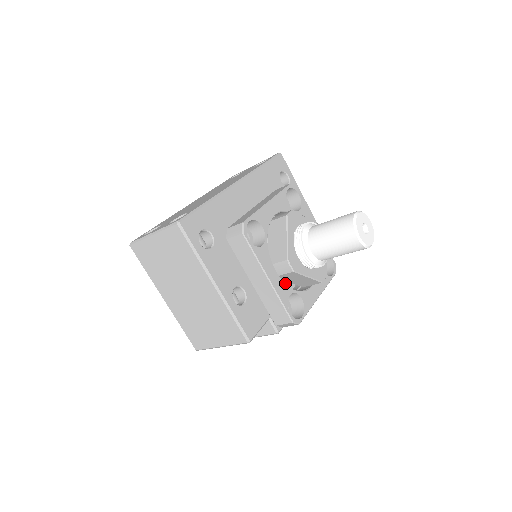
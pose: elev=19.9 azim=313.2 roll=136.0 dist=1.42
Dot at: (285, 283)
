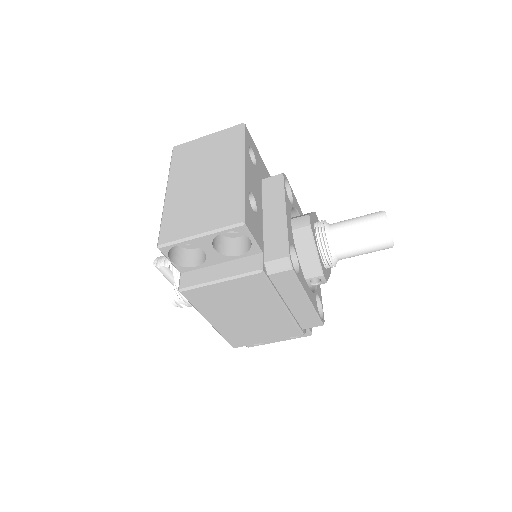
Dot at: occluded
